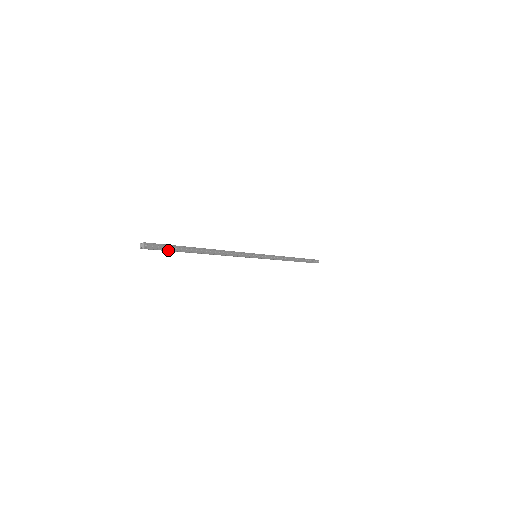
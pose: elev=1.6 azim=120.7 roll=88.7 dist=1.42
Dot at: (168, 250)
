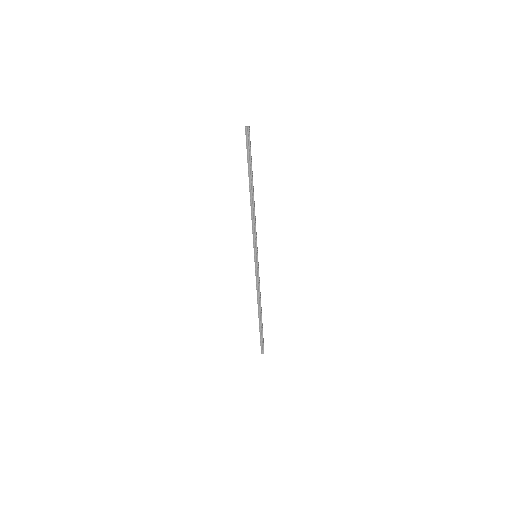
Dot at: (250, 150)
